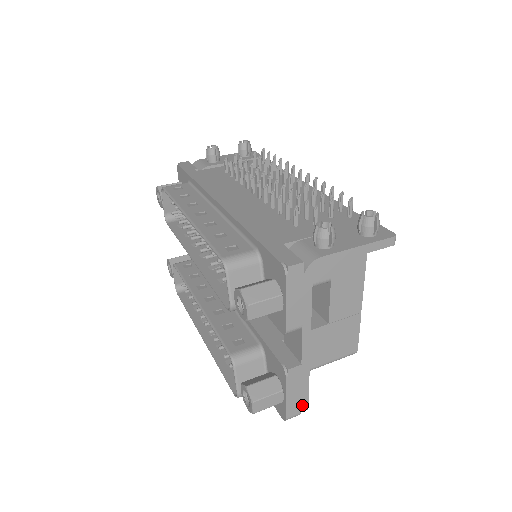
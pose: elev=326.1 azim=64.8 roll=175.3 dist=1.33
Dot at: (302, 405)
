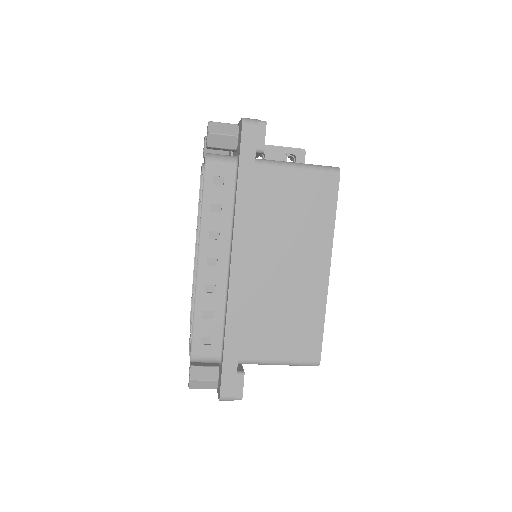
Dot at: occluded
